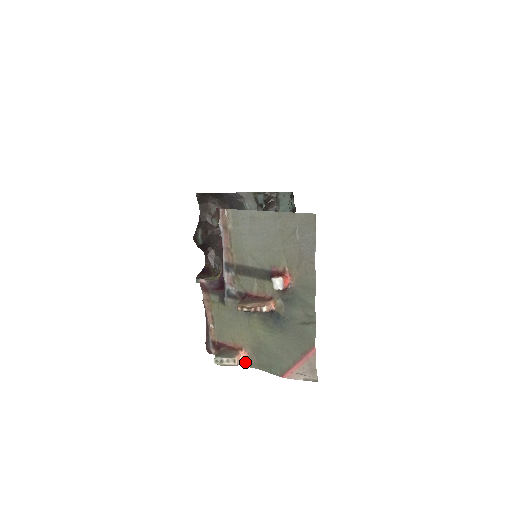
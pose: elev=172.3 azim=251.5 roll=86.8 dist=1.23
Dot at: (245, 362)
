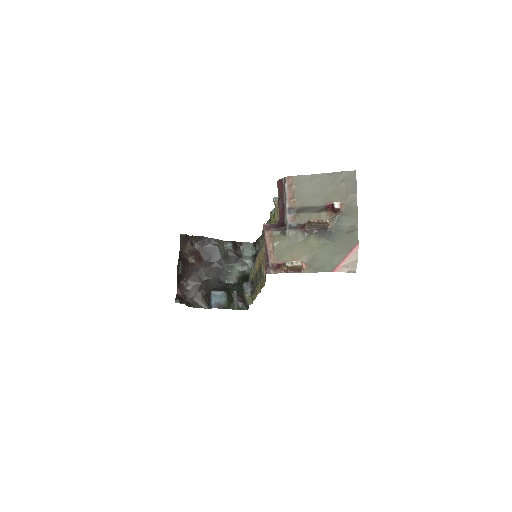
Dot at: (303, 269)
